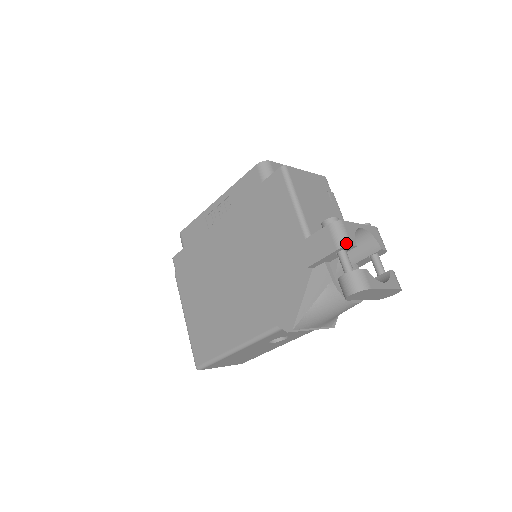
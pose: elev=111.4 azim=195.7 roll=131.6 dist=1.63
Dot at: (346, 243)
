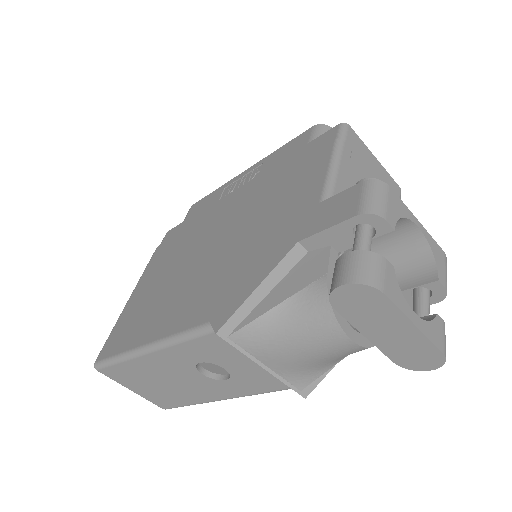
Dot at: (377, 210)
